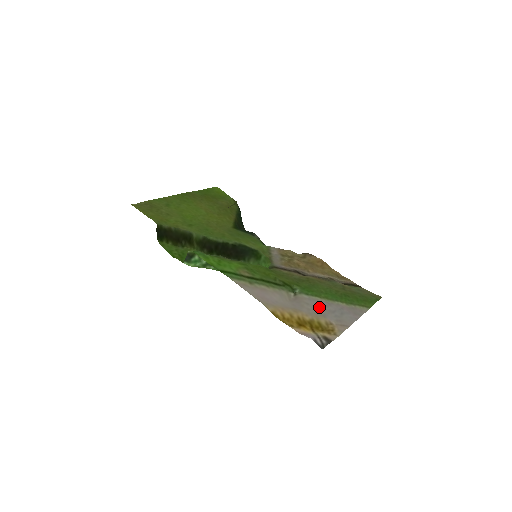
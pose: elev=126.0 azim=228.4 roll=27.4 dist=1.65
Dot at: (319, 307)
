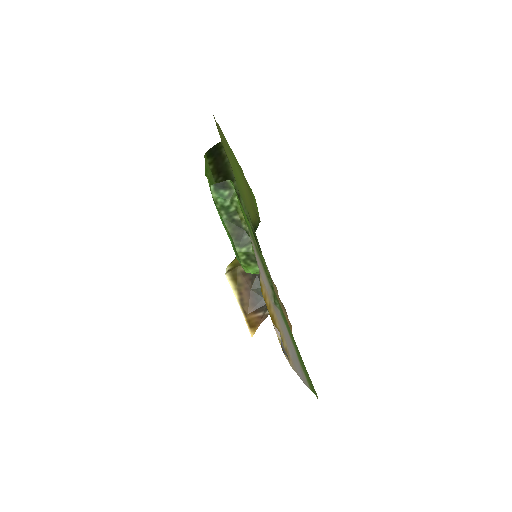
Dot at: (286, 334)
